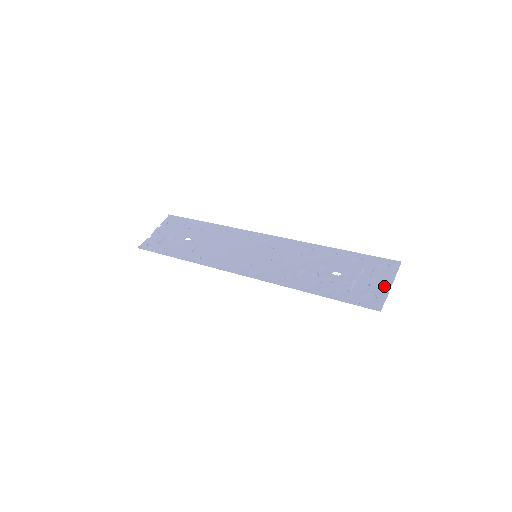
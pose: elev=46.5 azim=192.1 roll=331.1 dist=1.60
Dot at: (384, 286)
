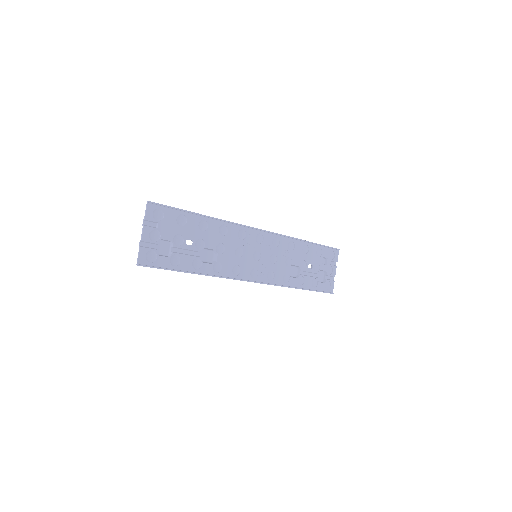
Dot at: (333, 273)
